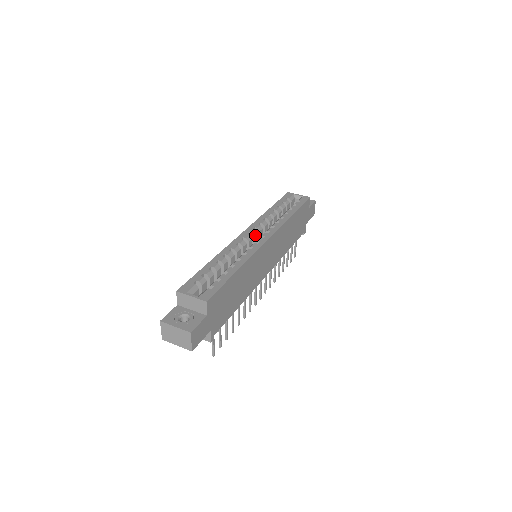
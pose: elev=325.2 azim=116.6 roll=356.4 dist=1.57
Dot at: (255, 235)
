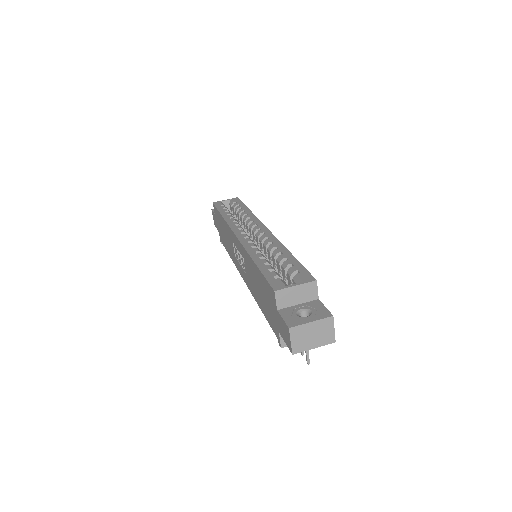
Dot at: (247, 234)
